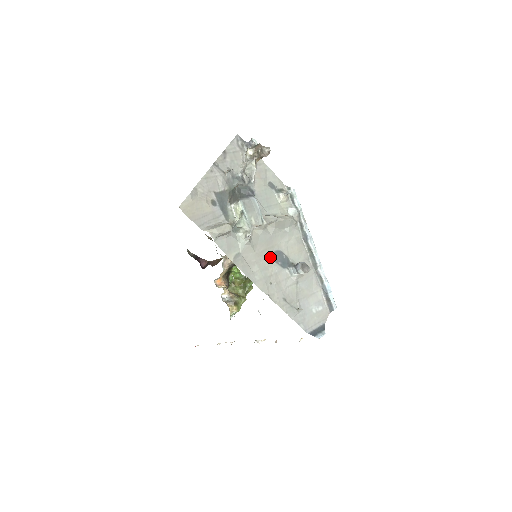
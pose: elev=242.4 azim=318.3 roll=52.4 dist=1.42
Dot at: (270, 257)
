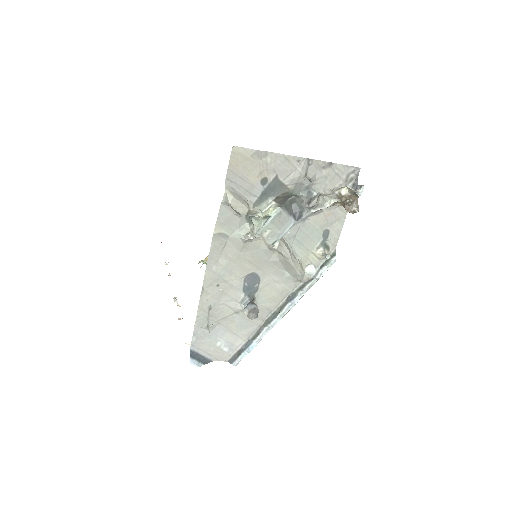
Dot at: (246, 271)
